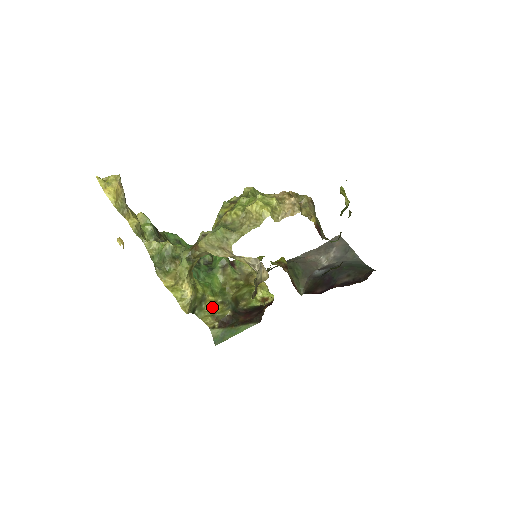
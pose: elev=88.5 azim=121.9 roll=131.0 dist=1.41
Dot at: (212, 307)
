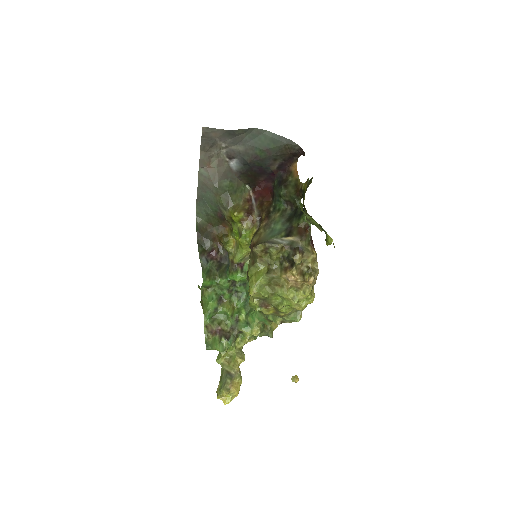
Dot at: occluded
